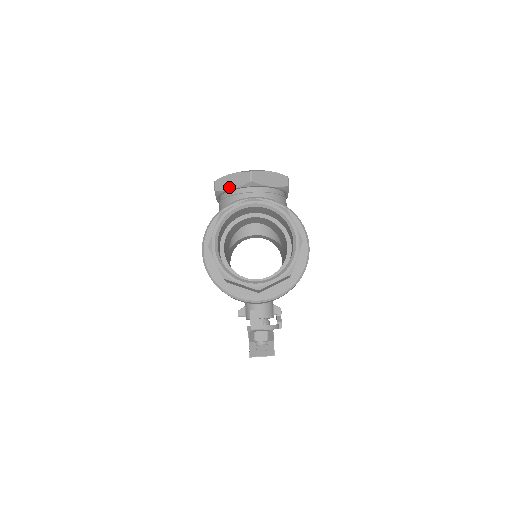
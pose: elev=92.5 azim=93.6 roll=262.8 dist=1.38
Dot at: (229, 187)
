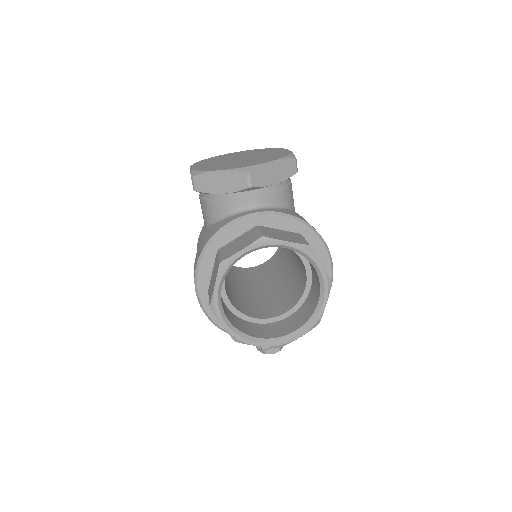
Dot at: (216, 190)
